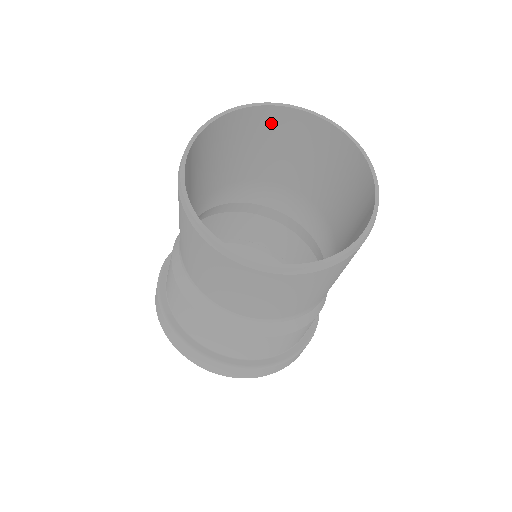
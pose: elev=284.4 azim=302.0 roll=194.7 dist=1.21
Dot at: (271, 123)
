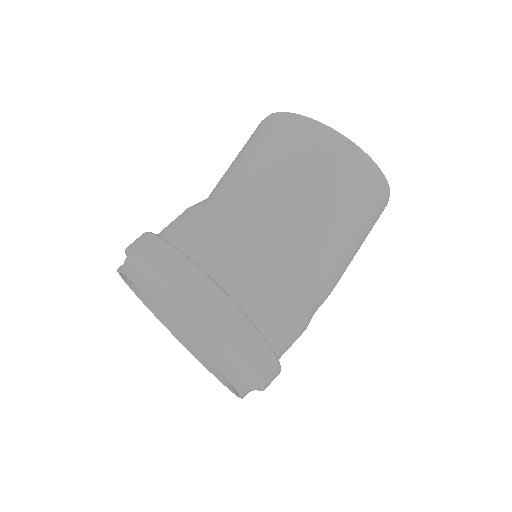
Dot at: occluded
